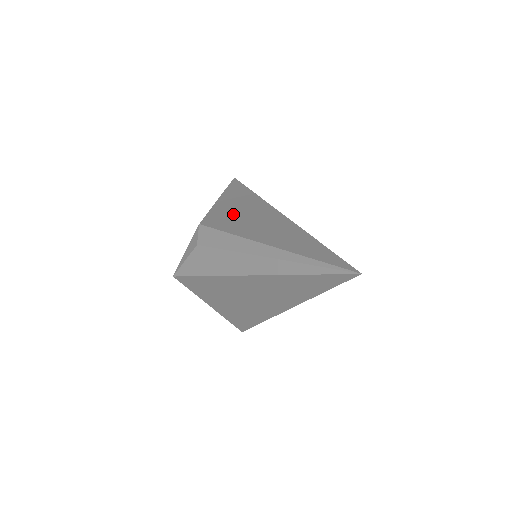
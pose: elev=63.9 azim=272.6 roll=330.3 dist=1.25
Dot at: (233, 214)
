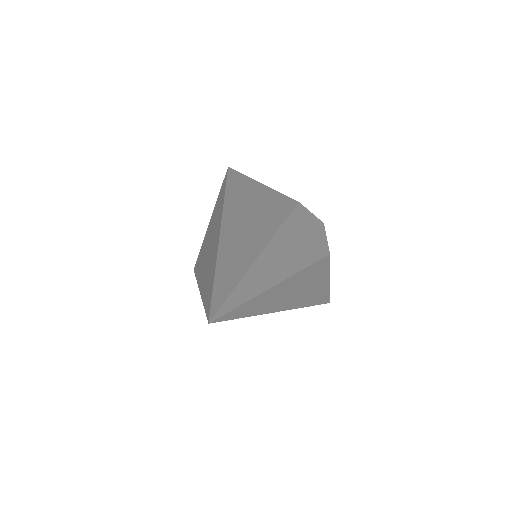
Dot at: (206, 241)
